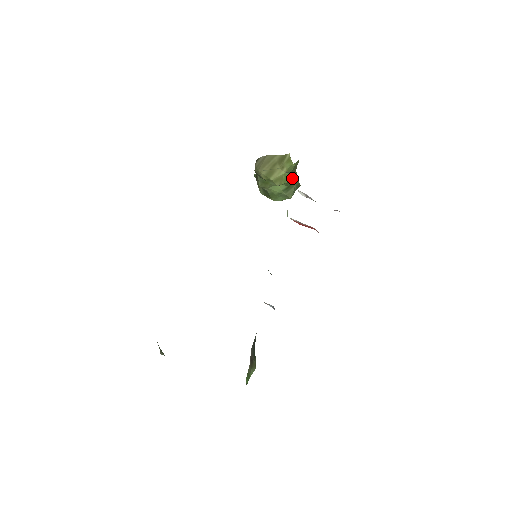
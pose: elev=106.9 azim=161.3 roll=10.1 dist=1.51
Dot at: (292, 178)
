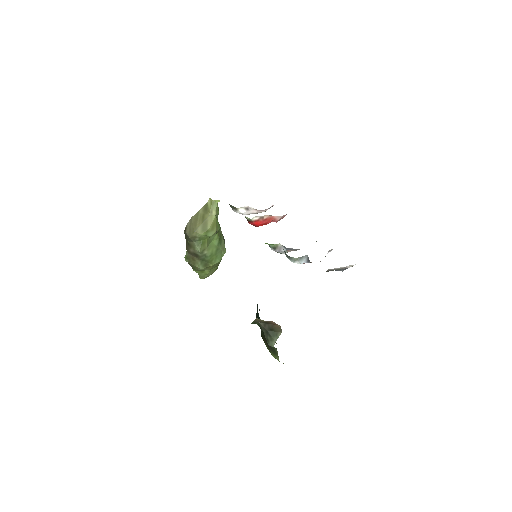
Dot at: (219, 226)
